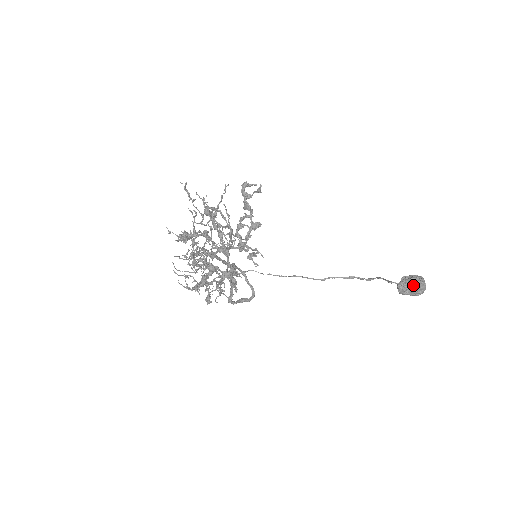
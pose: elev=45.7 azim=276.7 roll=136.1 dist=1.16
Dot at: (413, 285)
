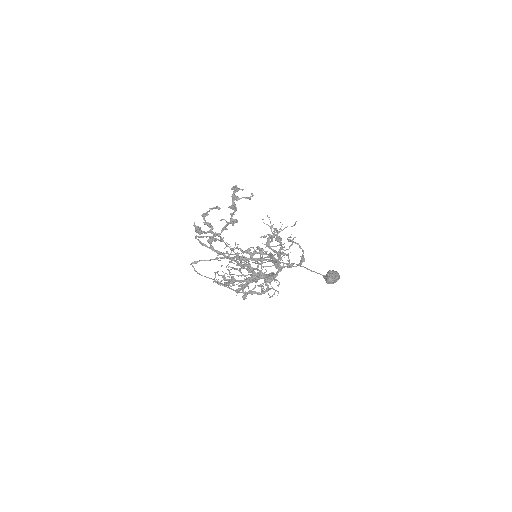
Dot at: (337, 279)
